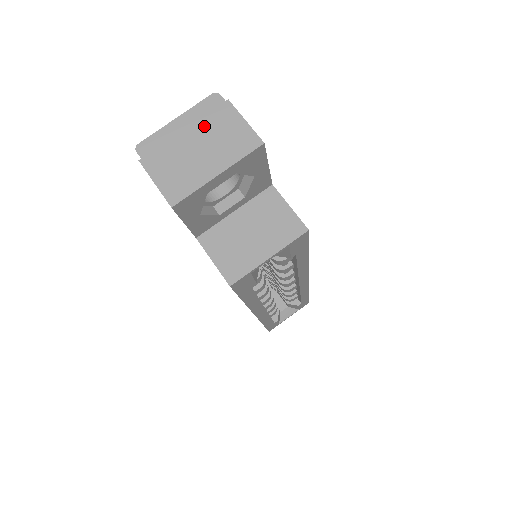
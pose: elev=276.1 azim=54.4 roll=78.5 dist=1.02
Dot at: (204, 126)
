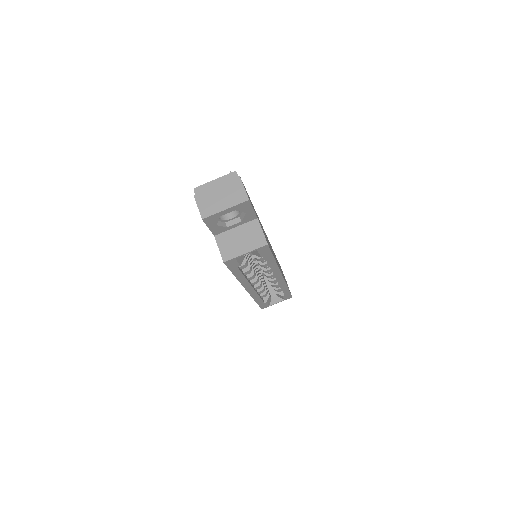
Dot at: (226, 186)
